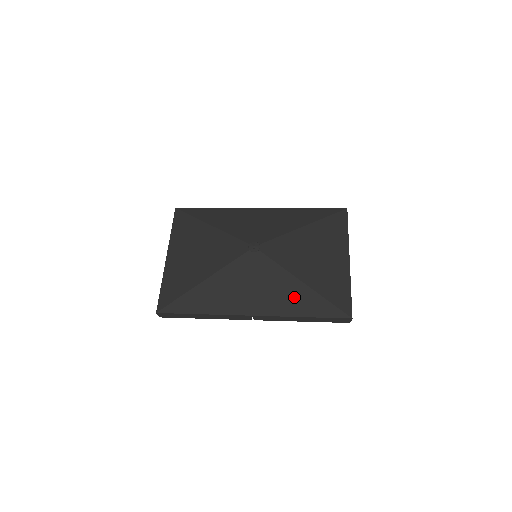
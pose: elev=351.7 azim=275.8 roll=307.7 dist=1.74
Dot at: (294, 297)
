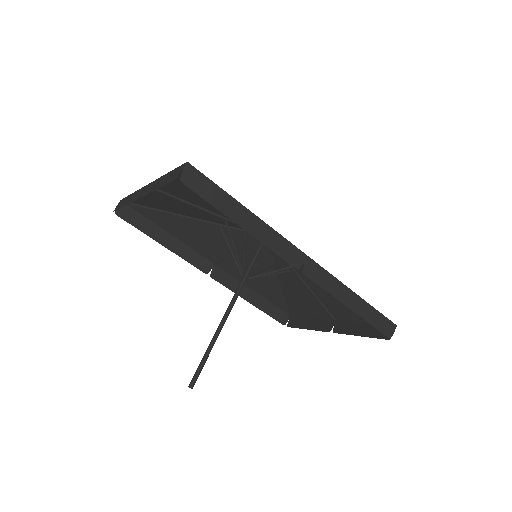
Dot at: occluded
